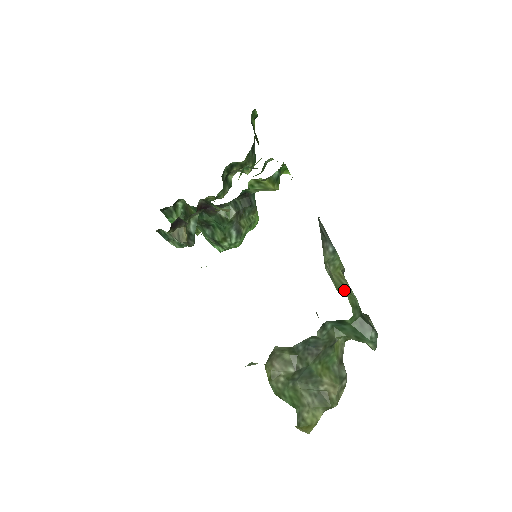
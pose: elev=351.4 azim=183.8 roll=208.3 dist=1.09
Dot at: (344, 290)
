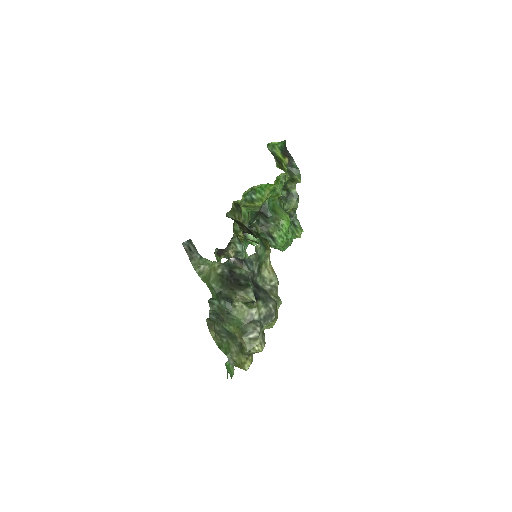
Dot at: (206, 279)
